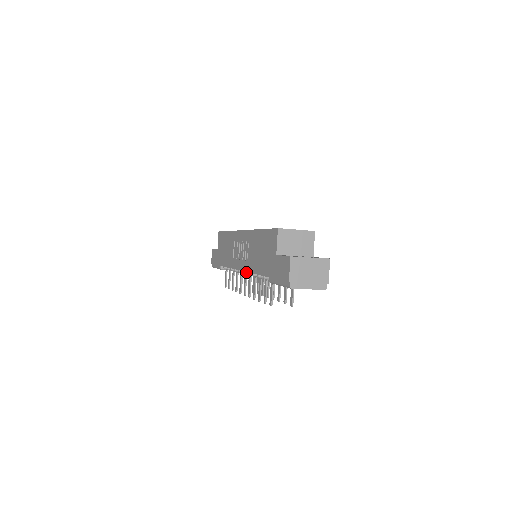
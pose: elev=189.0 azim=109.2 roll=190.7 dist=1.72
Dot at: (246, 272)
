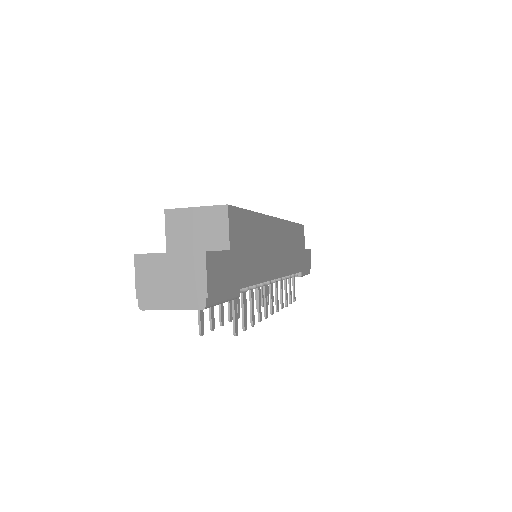
Dot at: occluded
